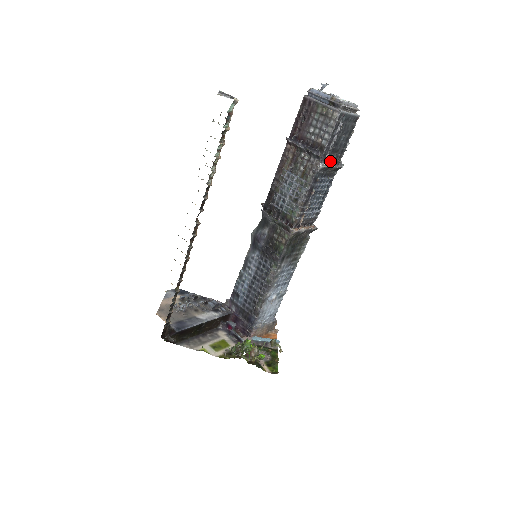
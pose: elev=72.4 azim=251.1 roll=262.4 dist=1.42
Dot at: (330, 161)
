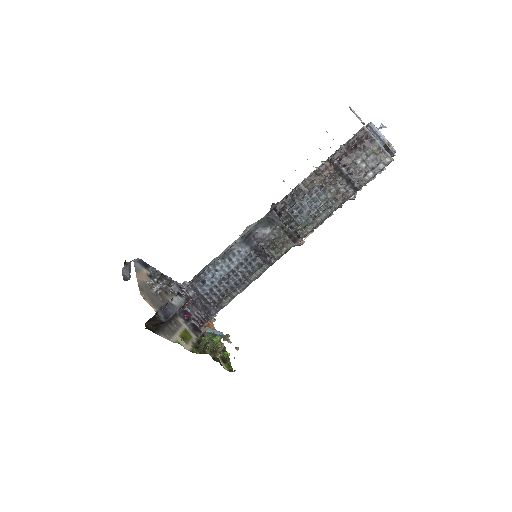
Dot at: occluded
